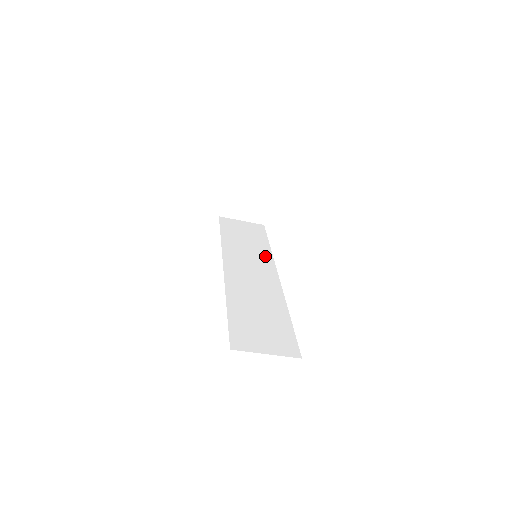
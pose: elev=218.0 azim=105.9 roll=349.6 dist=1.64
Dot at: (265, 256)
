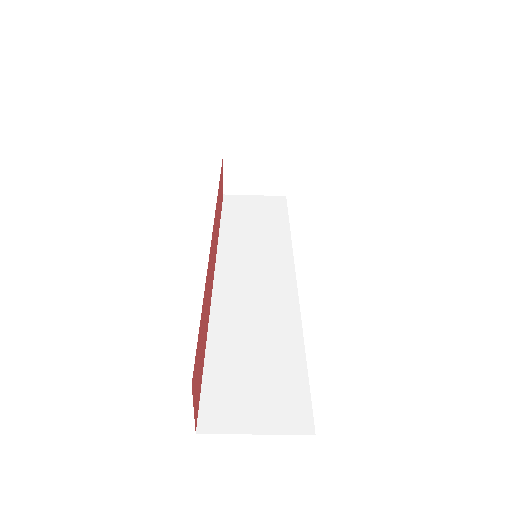
Dot at: (280, 247)
